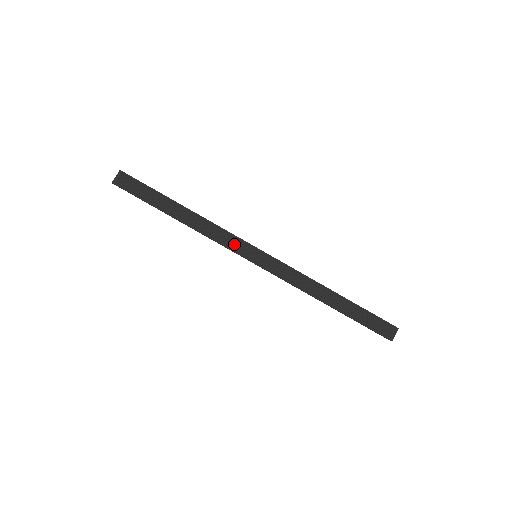
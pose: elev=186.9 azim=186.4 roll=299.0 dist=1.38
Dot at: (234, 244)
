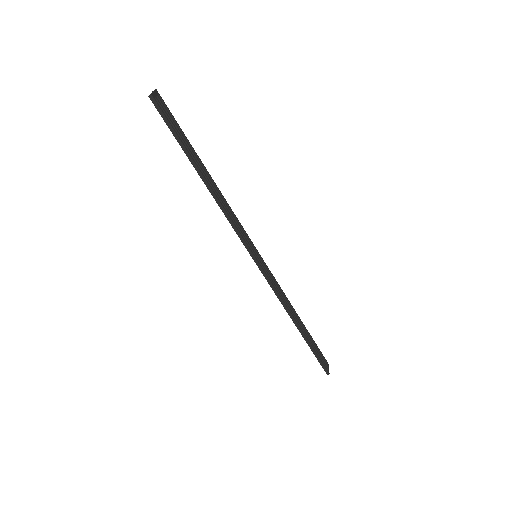
Dot at: (243, 235)
